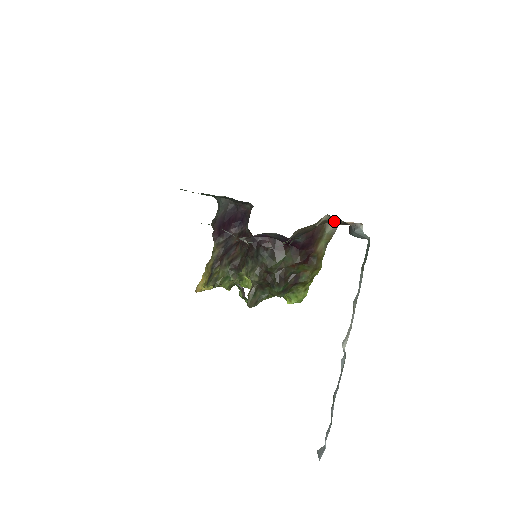
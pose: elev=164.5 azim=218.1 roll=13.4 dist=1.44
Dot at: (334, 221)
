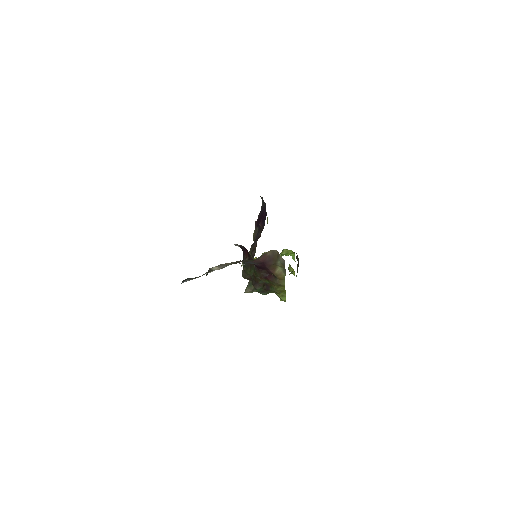
Dot at: occluded
